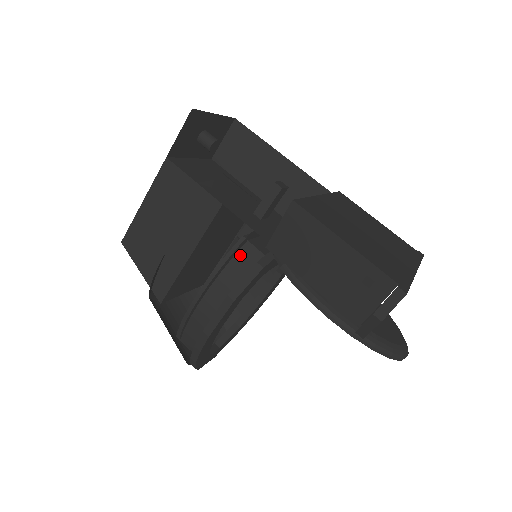
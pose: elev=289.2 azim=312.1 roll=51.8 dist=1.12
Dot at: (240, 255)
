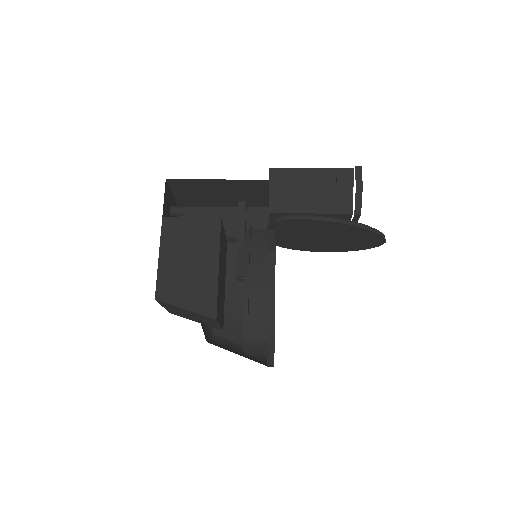
Dot at: (254, 237)
